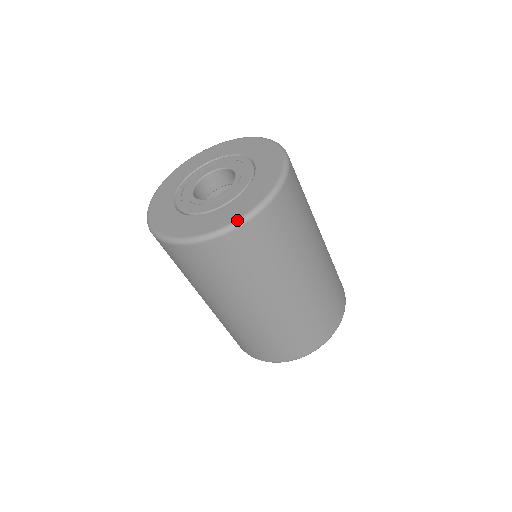
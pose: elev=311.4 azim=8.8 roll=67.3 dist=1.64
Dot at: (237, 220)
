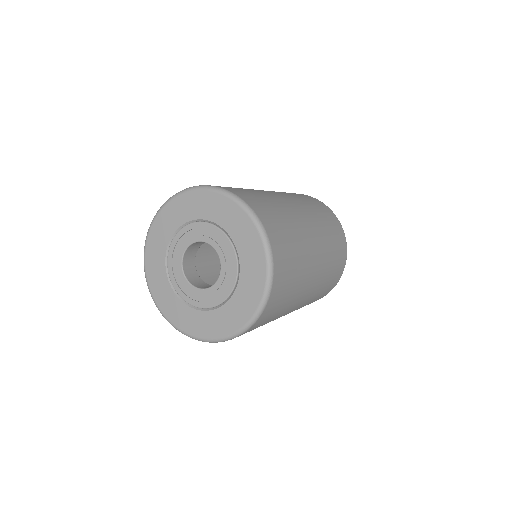
Dot at: (262, 300)
